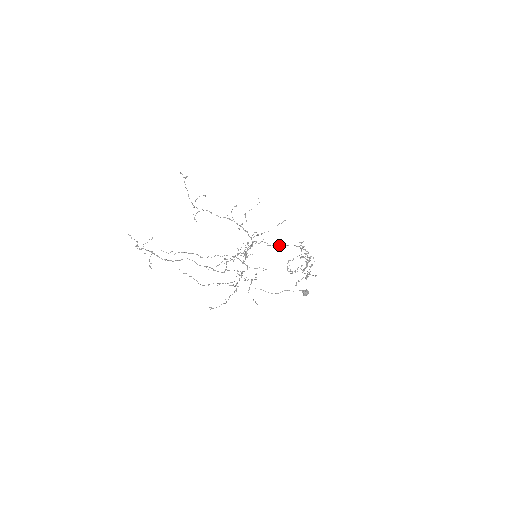
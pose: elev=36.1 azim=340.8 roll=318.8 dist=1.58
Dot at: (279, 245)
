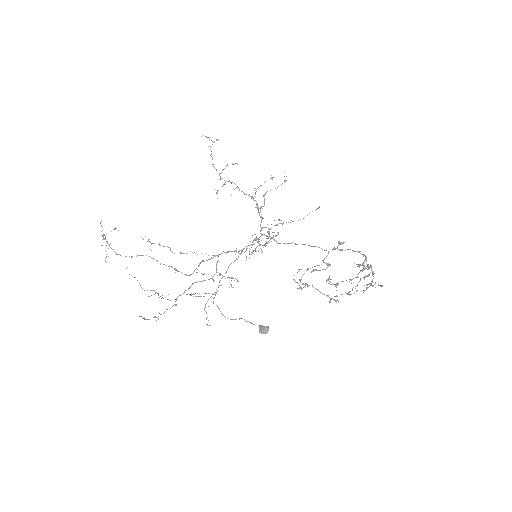
Dot at: (297, 244)
